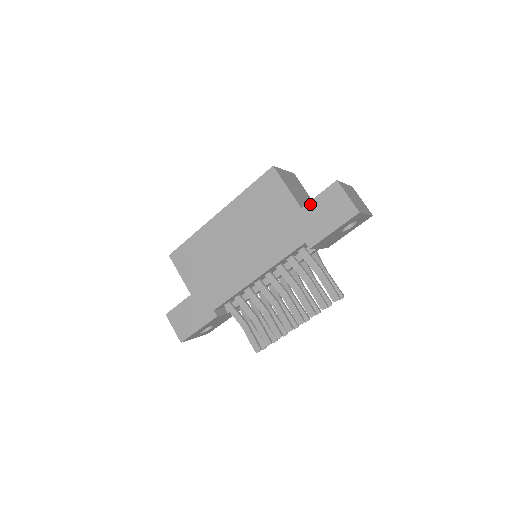
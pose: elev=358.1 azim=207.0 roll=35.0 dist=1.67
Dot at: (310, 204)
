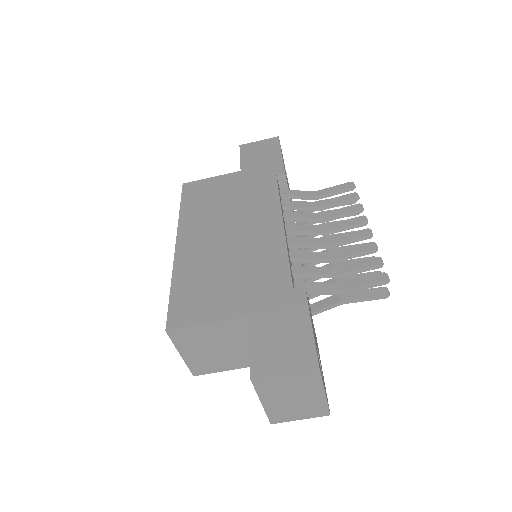
Dot at: (243, 164)
